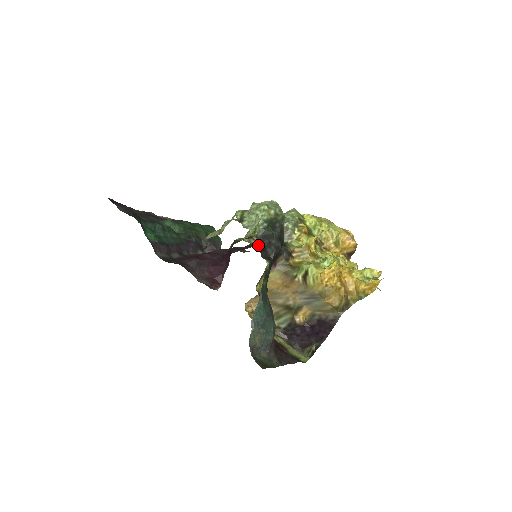
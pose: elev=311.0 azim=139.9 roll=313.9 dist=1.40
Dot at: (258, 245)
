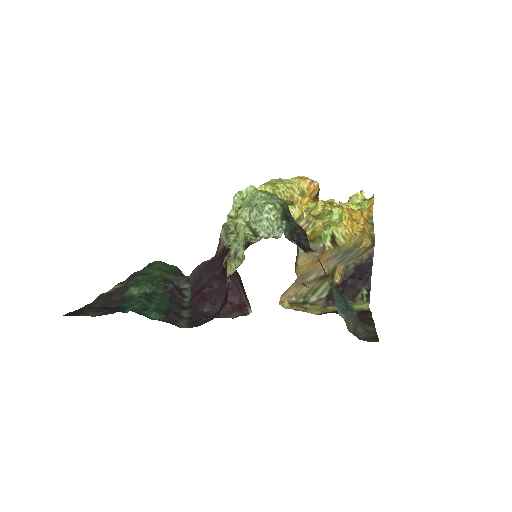
Dot at: occluded
